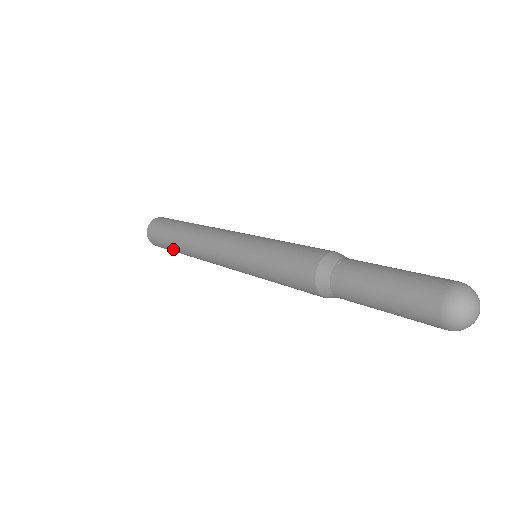
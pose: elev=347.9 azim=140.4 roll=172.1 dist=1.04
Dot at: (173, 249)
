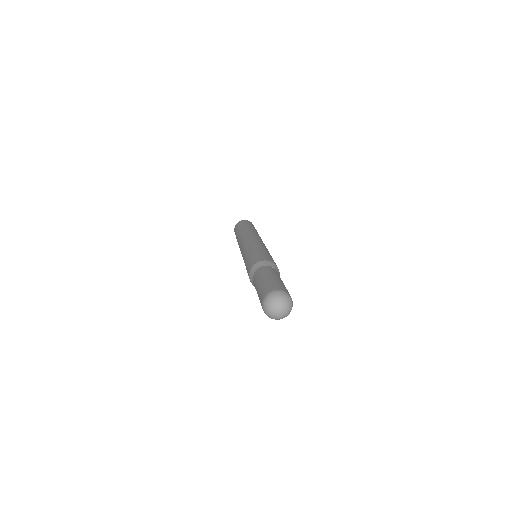
Dot at: occluded
